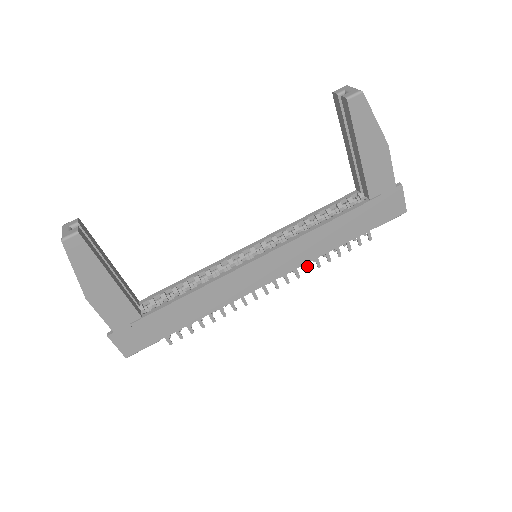
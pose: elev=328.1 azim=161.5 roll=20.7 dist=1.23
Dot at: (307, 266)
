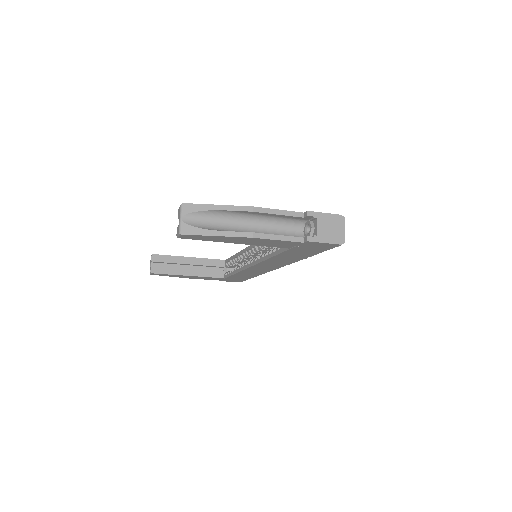
Dot at: occluded
